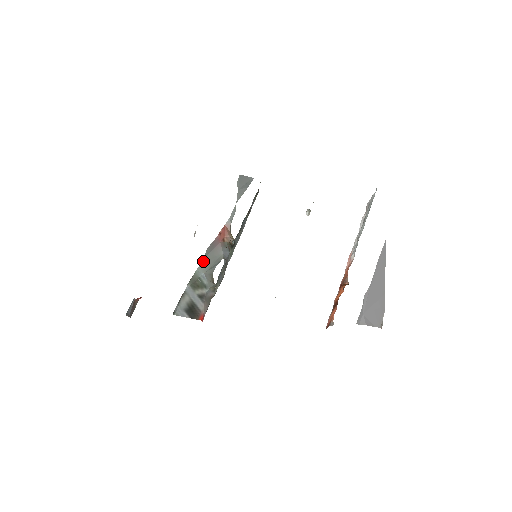
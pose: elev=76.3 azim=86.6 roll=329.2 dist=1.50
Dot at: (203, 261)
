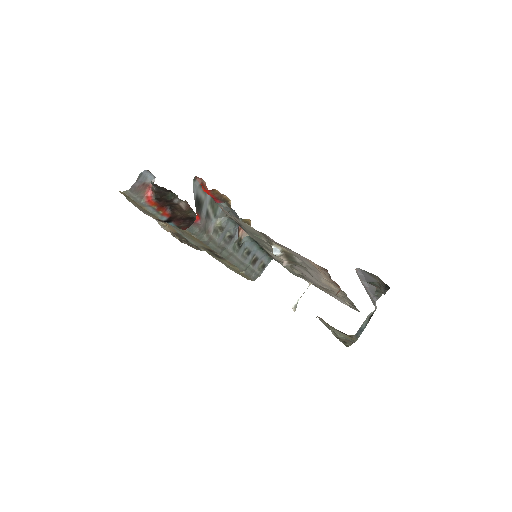
Dot at: (226, 208)
